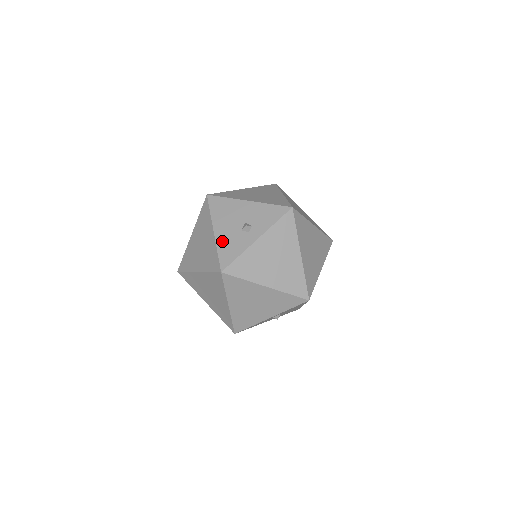
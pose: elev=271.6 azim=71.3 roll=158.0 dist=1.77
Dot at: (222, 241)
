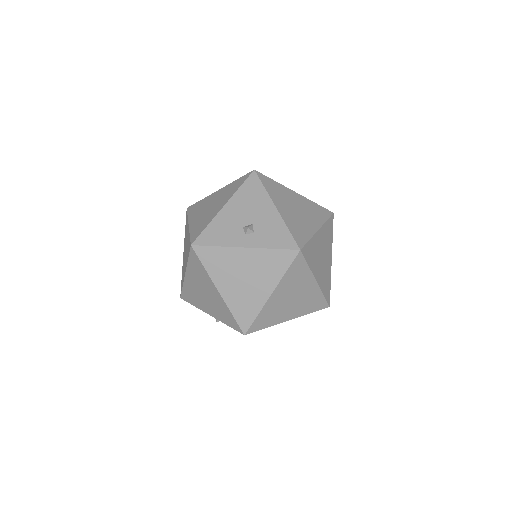
Dot at: (220, 221)
